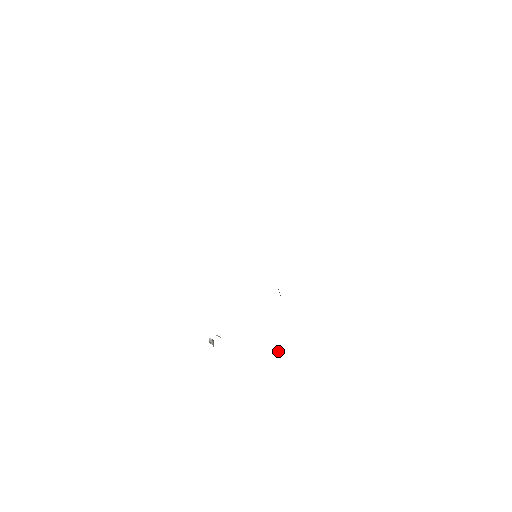
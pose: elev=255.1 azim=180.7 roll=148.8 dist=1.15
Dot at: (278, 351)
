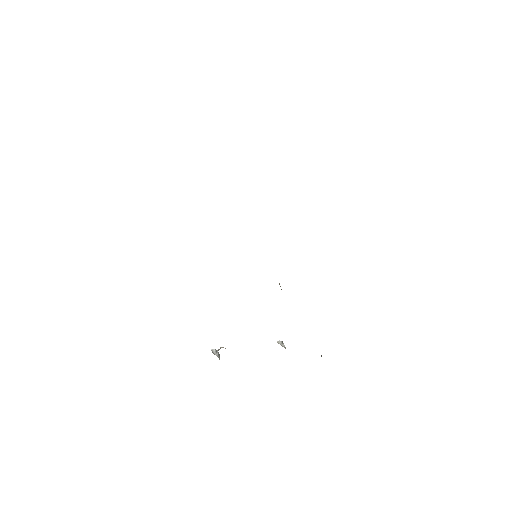
Dot at: (281, 344)
